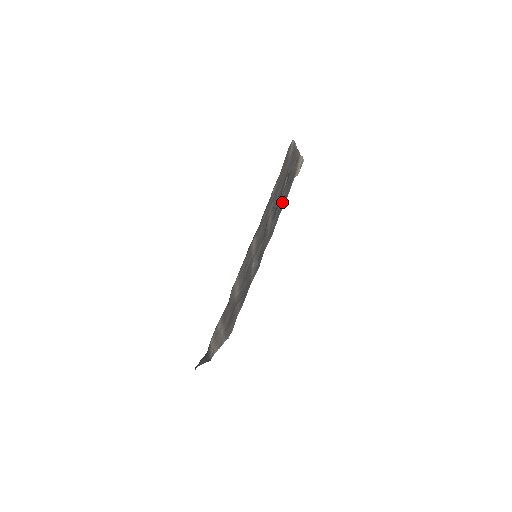
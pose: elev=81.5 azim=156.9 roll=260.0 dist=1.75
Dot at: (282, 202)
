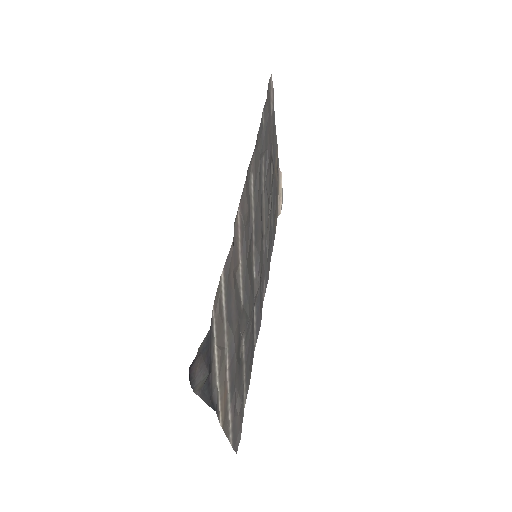
Dot at: (271, 225)
